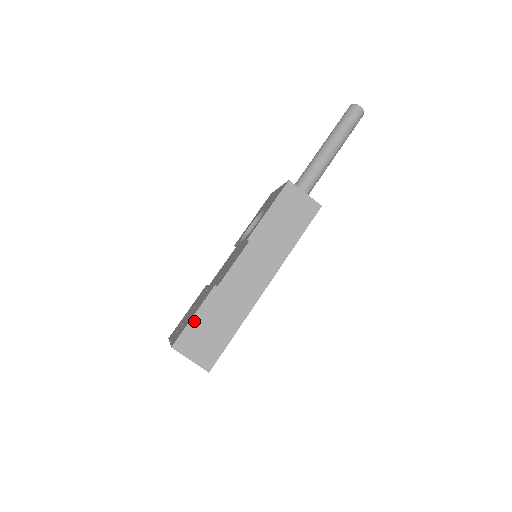
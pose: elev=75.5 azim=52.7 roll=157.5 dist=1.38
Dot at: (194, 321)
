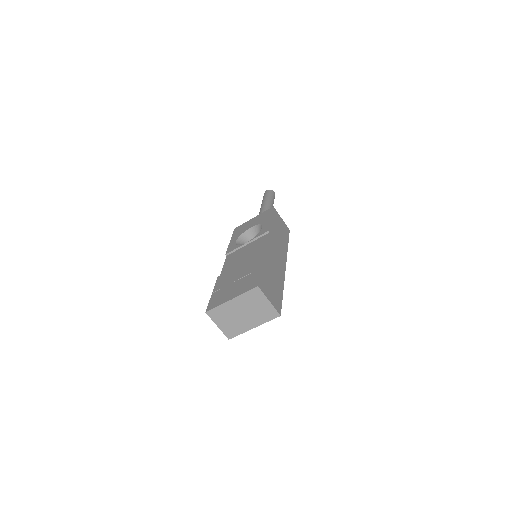
Dot at: (263, 272)
